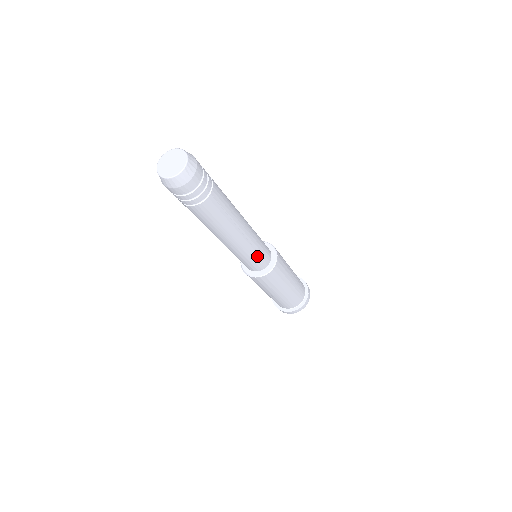
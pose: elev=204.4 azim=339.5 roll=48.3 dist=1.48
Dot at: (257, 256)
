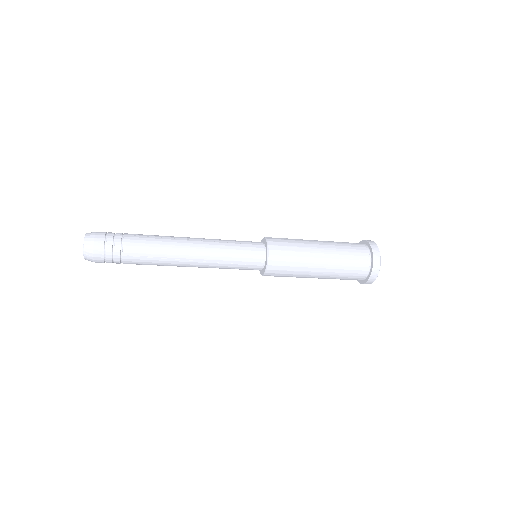
Dot at: (236, 265)
